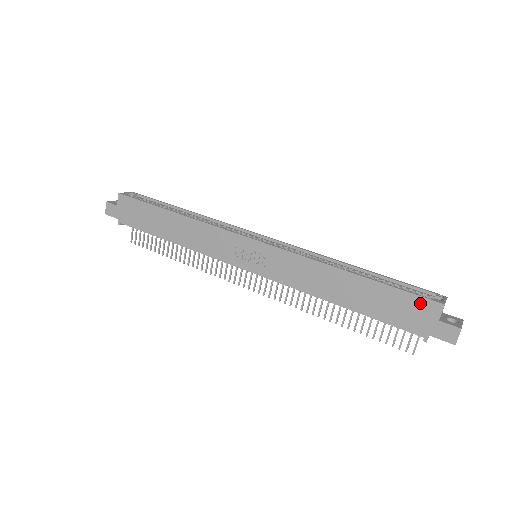
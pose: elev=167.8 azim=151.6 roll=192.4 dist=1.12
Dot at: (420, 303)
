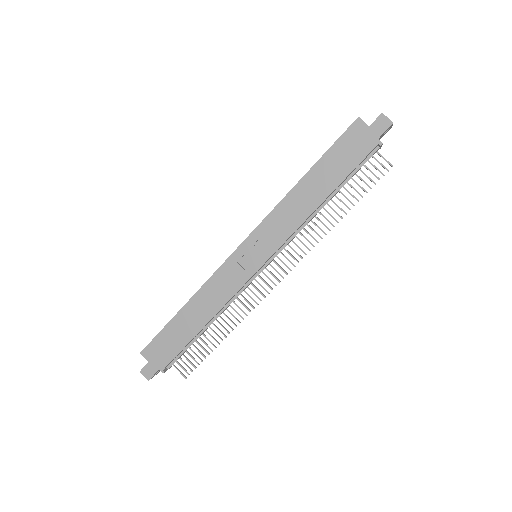
Dot at: (350, 134)
